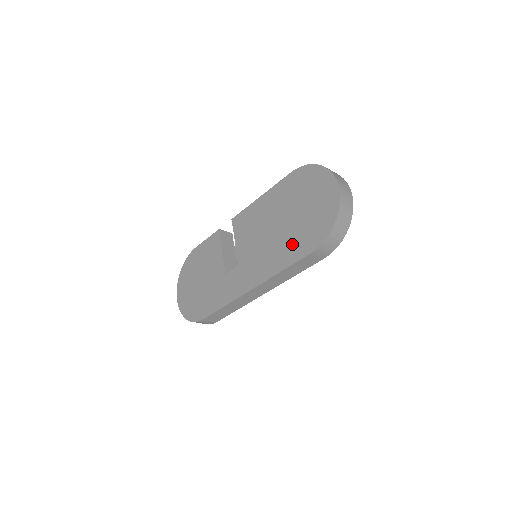
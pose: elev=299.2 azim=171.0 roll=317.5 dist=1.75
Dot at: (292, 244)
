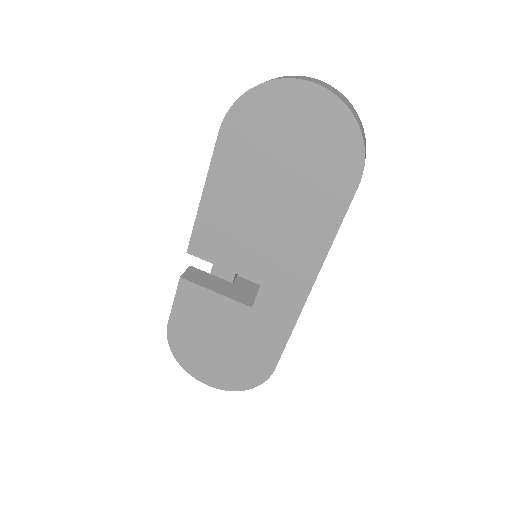
Dot at: (319, 200)
